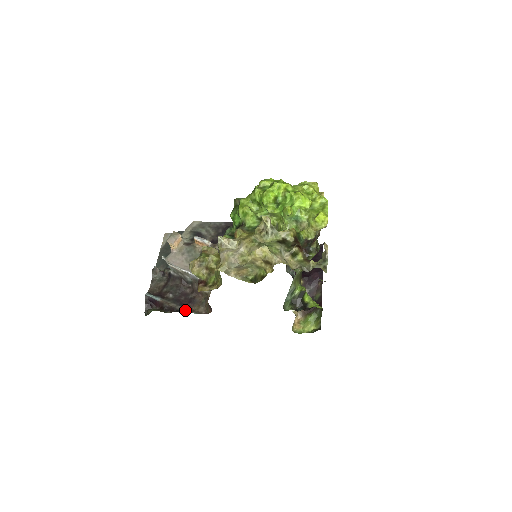
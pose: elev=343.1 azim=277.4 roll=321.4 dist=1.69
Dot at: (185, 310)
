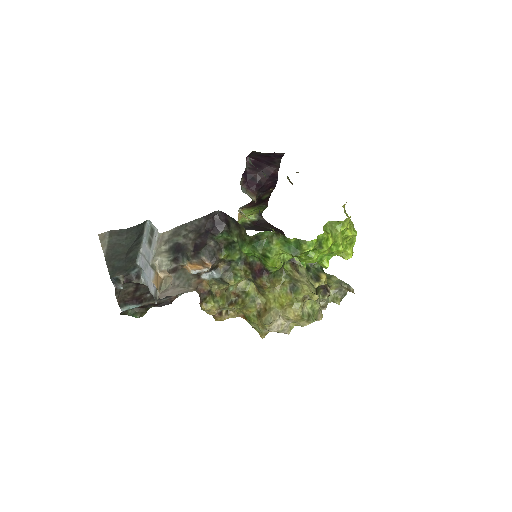
Dot at: (170, 299)
